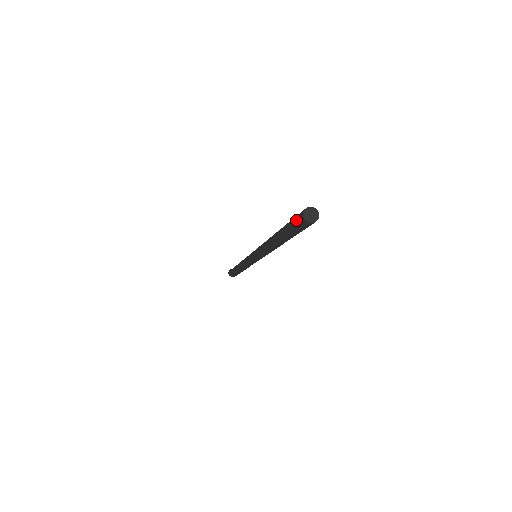
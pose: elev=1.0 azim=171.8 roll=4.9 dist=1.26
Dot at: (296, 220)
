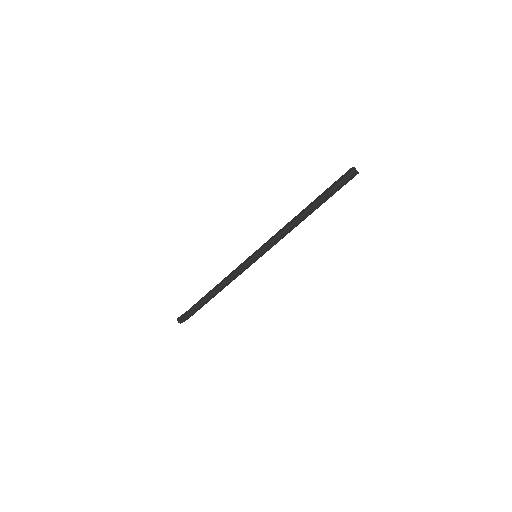
Dot at: (344, 177)
